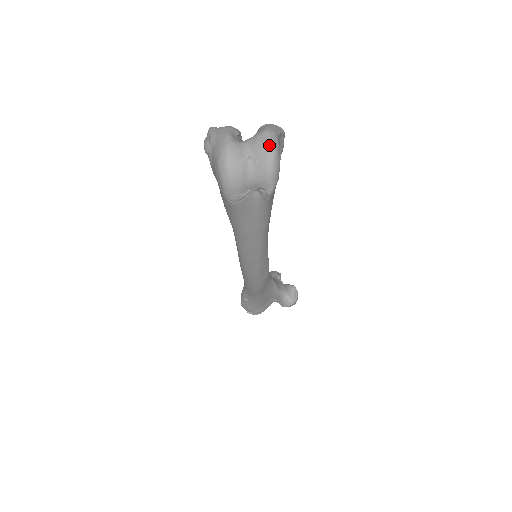
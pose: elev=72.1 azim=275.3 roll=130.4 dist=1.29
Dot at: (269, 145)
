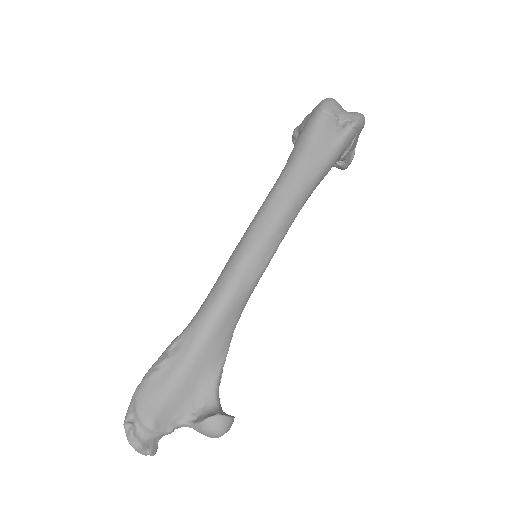
Dot at: occluded
